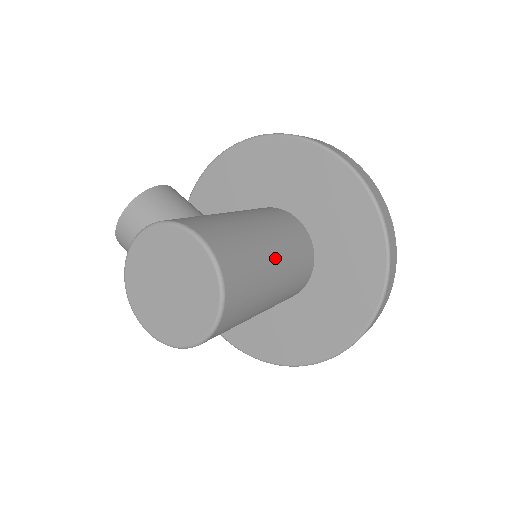
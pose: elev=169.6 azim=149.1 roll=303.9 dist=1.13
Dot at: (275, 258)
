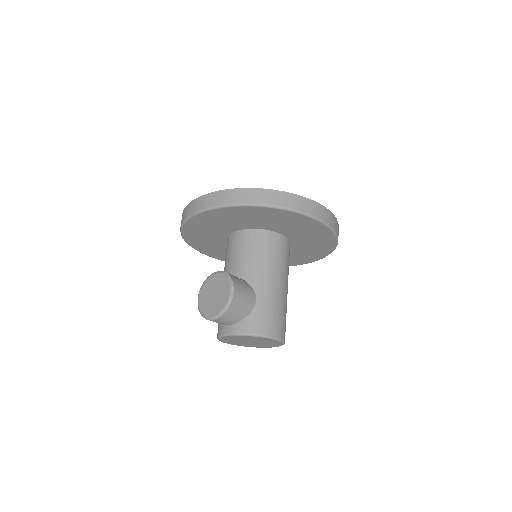
Dot at: (287, 292)
